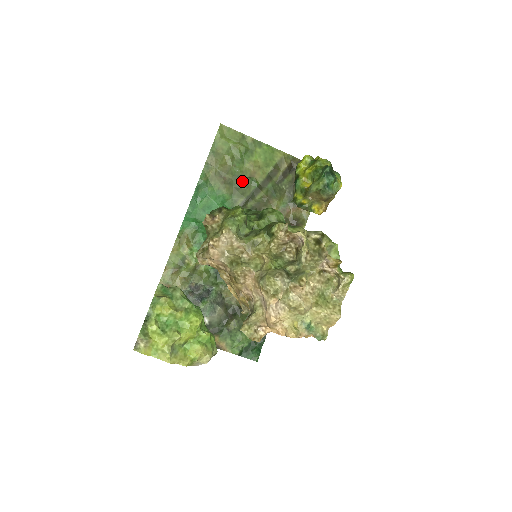
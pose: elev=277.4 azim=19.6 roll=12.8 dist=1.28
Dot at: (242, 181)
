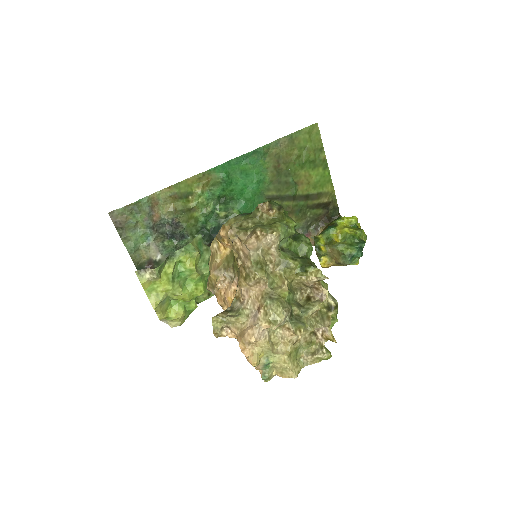
Dot at: (288, 180)
